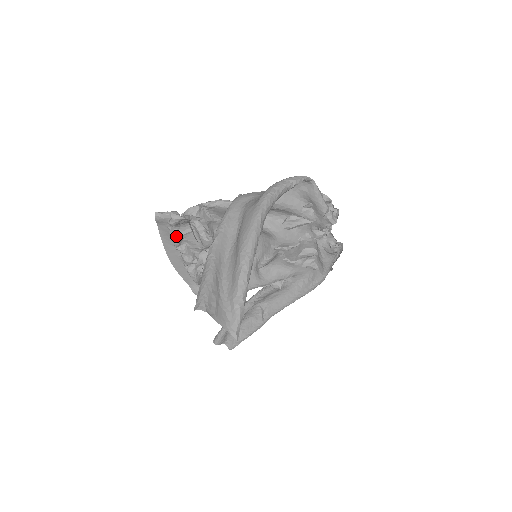
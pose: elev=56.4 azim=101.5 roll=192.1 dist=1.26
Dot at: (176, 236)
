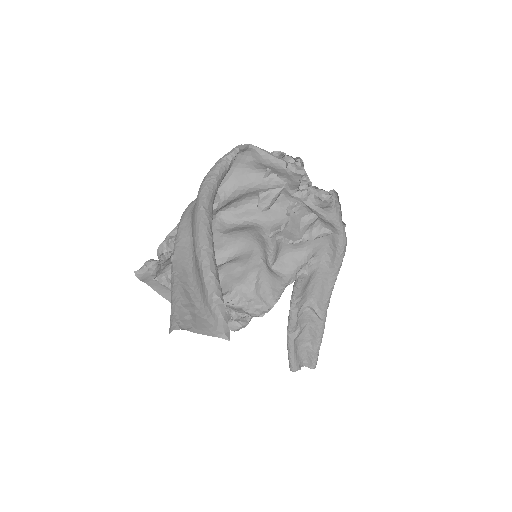
Dot at: (168, 283)
